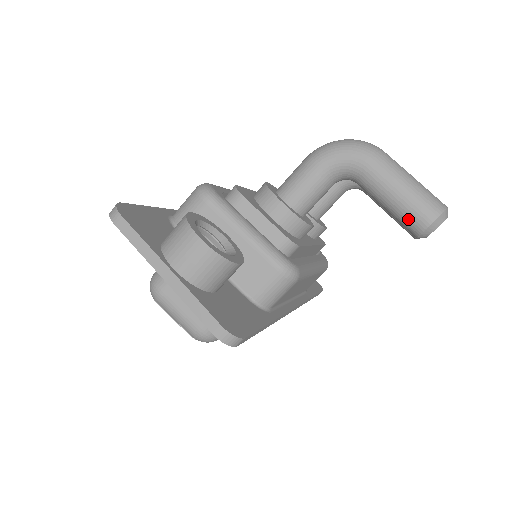
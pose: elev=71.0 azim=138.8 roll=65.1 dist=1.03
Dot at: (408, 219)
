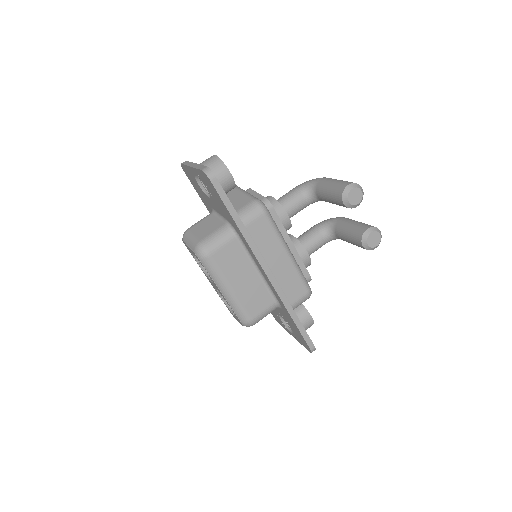
Dot at: (336, 190)
